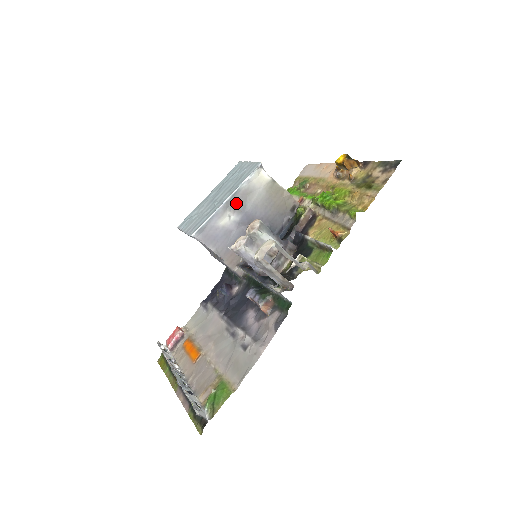
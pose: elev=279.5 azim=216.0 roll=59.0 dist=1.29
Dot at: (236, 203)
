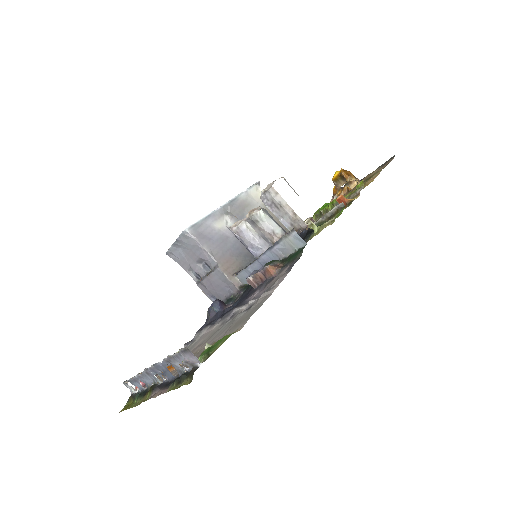
Dot at: (234, 211)
